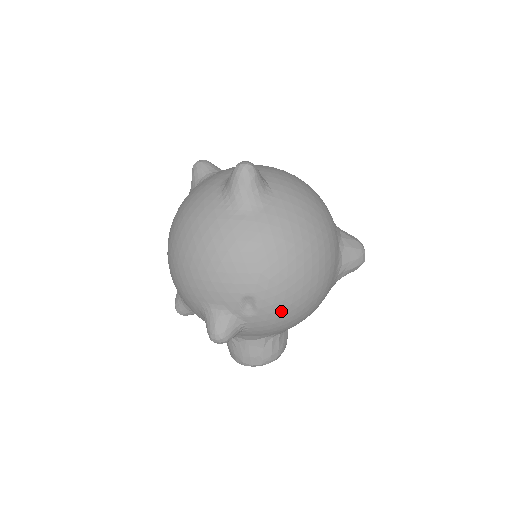
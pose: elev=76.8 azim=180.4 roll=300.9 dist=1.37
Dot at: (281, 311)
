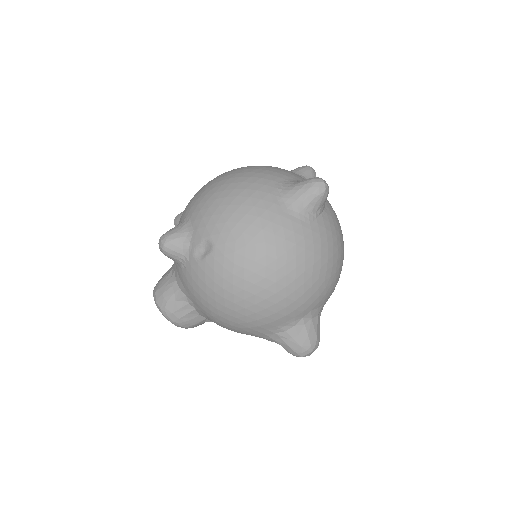
Dot at: (213, 283)
